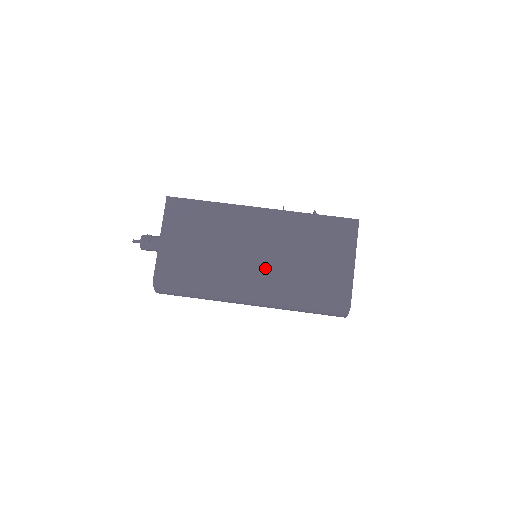
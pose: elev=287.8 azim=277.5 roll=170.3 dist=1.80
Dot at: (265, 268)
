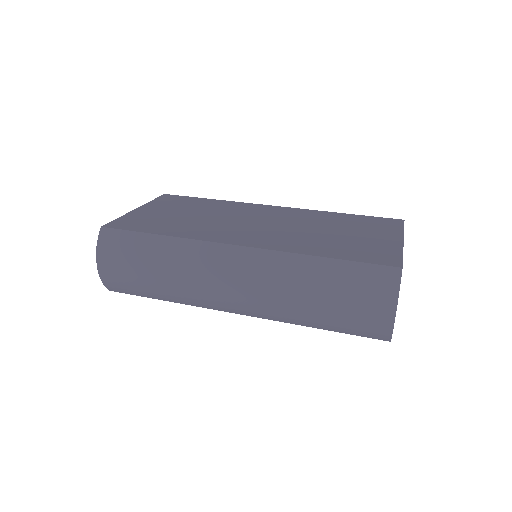
Dot at: (266, 232)
